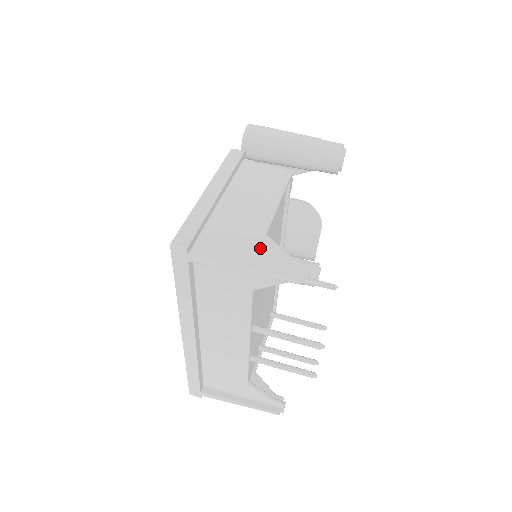
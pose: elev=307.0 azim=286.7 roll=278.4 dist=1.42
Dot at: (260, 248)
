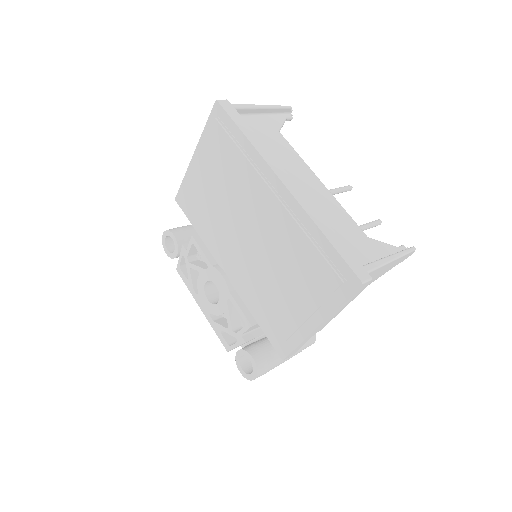
Dot at: occluded
